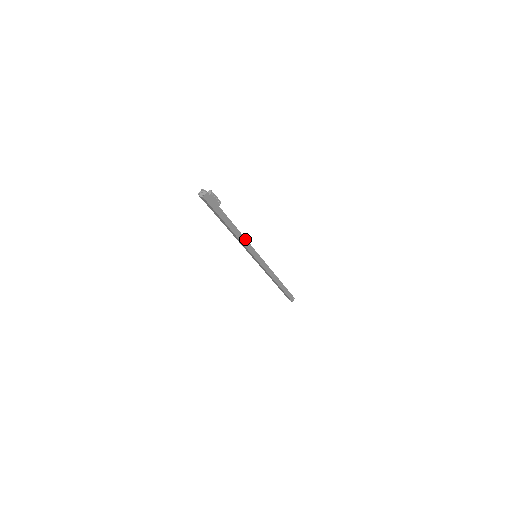
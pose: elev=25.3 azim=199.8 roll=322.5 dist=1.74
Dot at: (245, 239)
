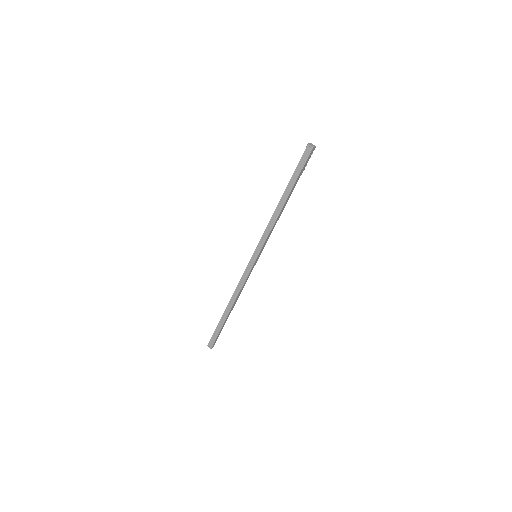
Dot at: occluded
